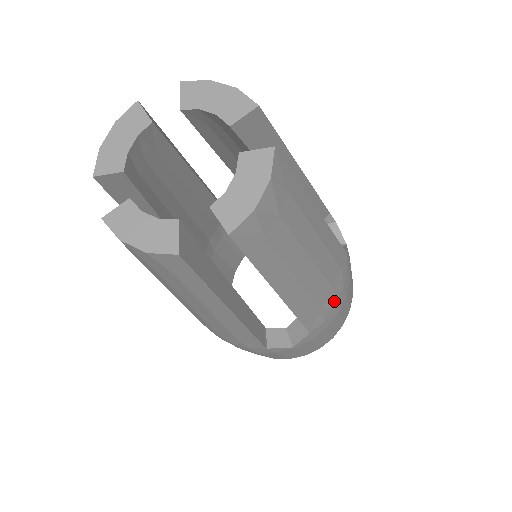
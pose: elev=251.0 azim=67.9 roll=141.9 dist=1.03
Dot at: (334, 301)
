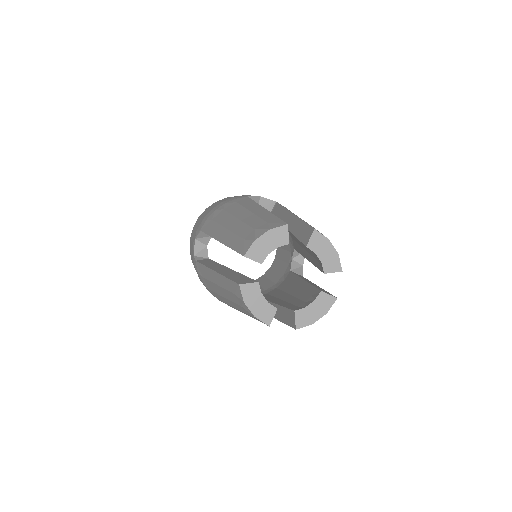
Dot at: occluded
